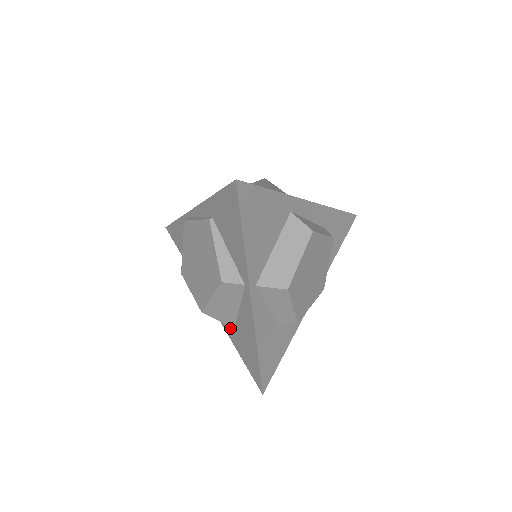
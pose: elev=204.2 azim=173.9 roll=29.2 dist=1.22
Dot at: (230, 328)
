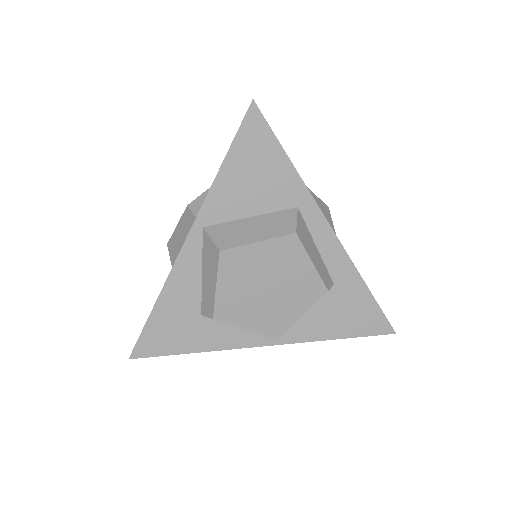
Dot at: occluded
